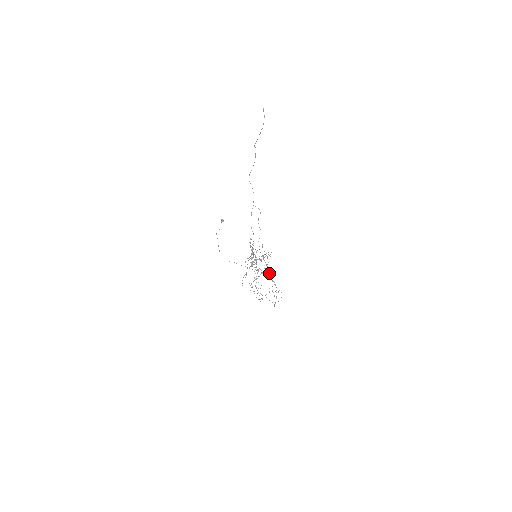
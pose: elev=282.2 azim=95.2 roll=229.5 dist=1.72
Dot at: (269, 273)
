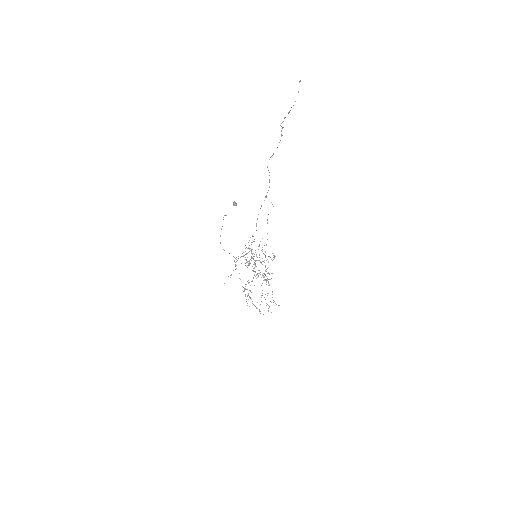
Dot at: (268, 279)
